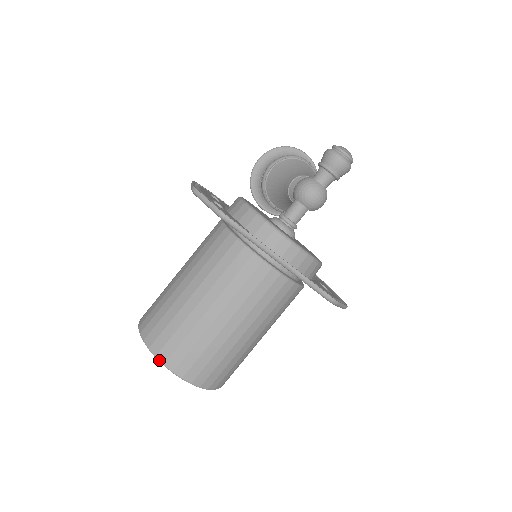
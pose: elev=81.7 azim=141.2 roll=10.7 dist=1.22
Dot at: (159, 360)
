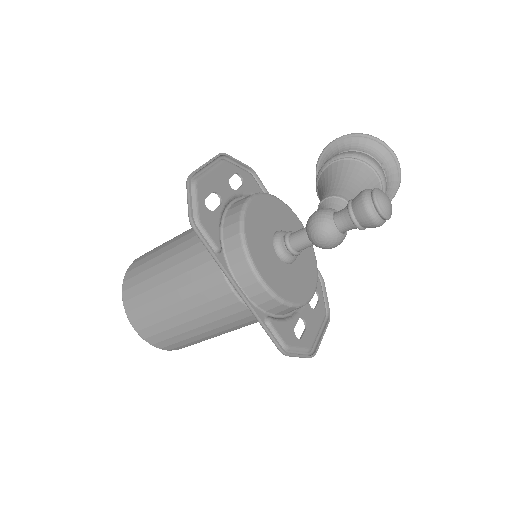
Dot at: (124, 307)
